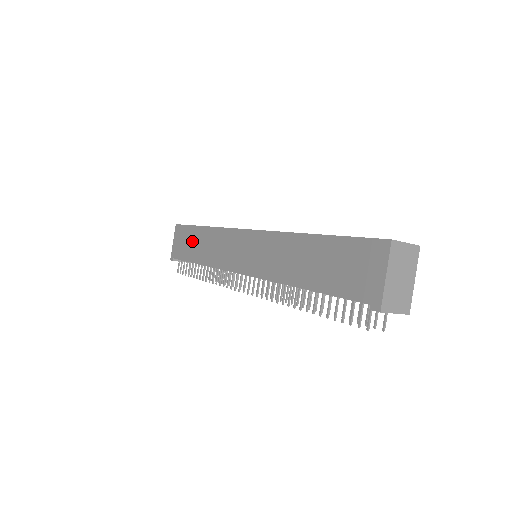
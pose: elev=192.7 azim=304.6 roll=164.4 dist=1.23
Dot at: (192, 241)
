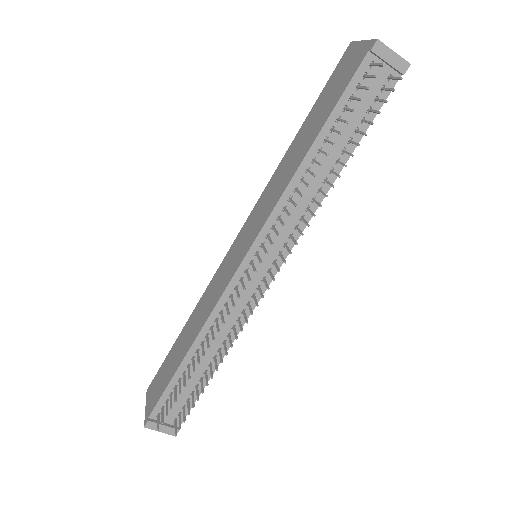
Dot at: (173, 356)
